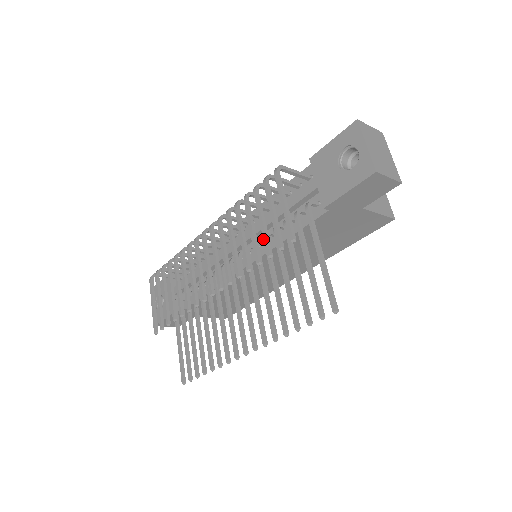
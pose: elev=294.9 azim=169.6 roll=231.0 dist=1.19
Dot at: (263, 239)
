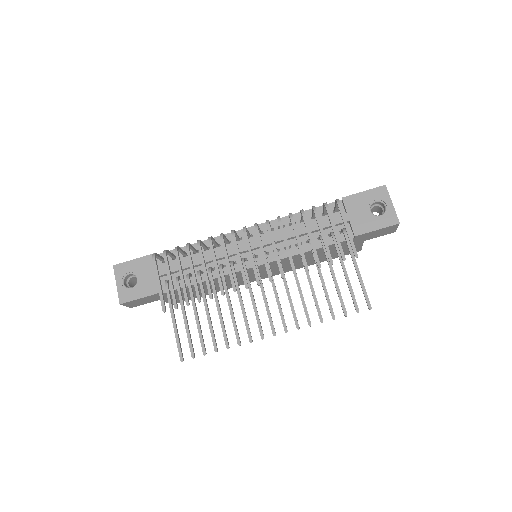
Dot at: (326, 249)
